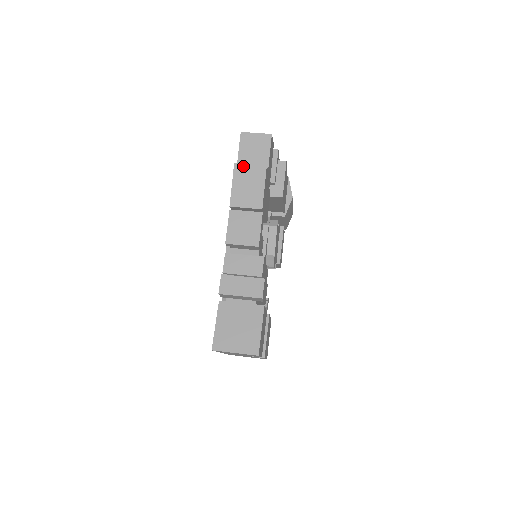
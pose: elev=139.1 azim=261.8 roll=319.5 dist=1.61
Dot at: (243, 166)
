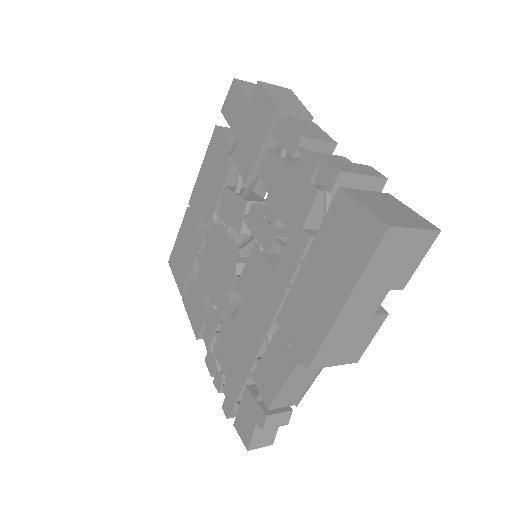
Dot at: (269, 84)
